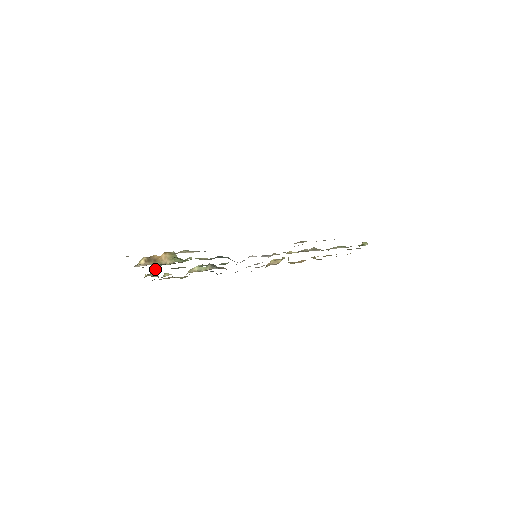
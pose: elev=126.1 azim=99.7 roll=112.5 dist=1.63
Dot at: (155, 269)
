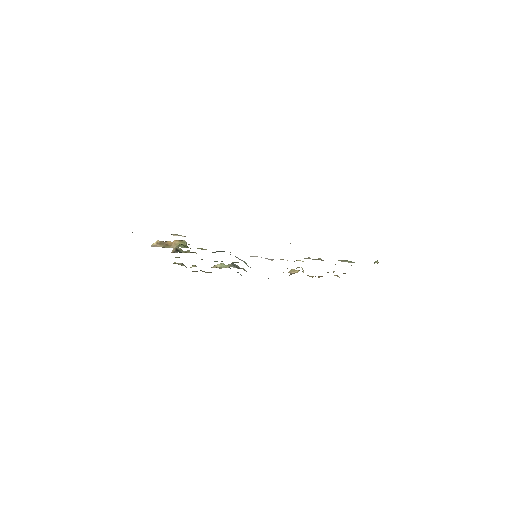
Dot at: (178, 257)
